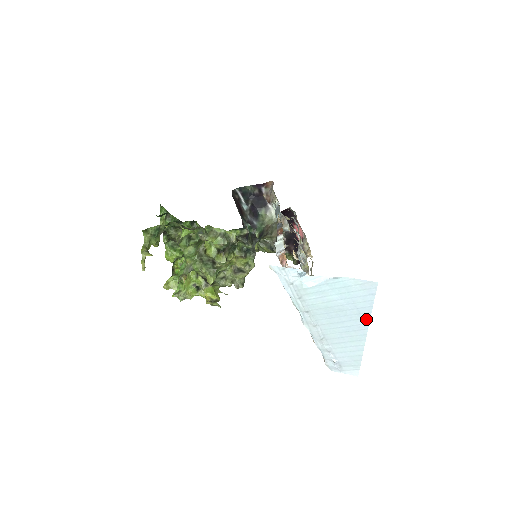
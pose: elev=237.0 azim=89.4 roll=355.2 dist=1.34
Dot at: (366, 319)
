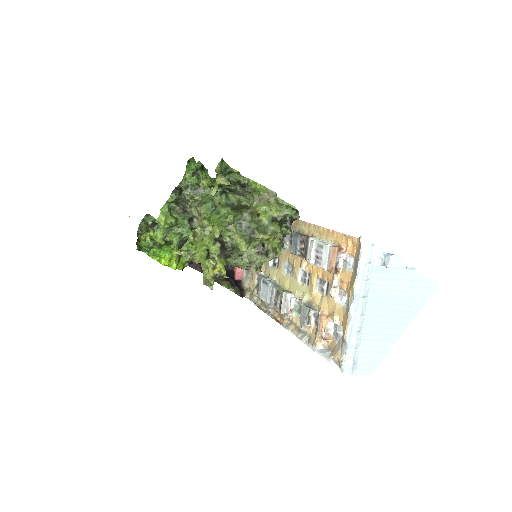
Dot at: (410, 319)
